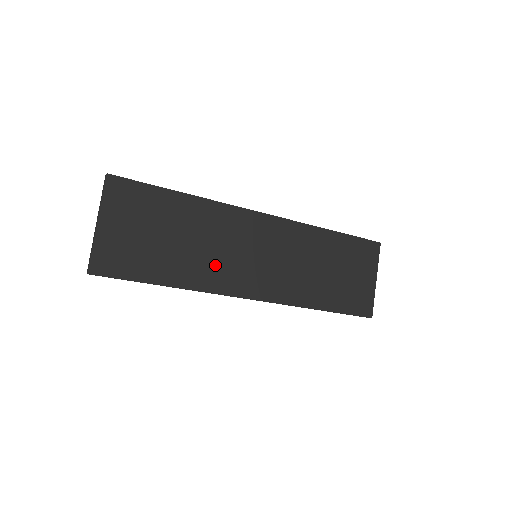
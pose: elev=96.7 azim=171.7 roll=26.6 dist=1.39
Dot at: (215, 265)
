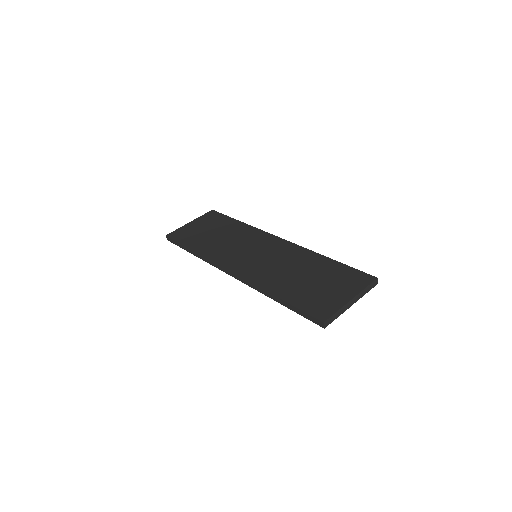
Dot at: (225, 250)
